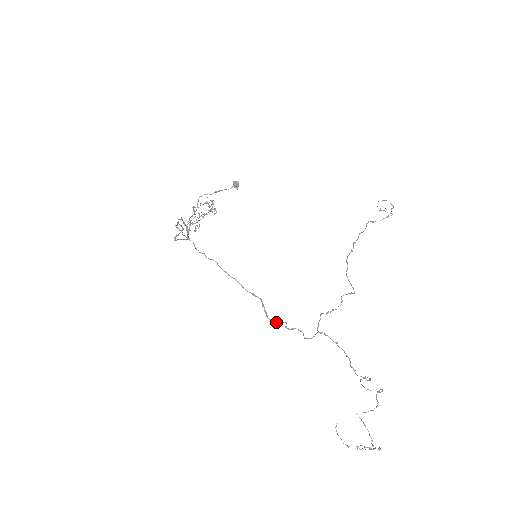
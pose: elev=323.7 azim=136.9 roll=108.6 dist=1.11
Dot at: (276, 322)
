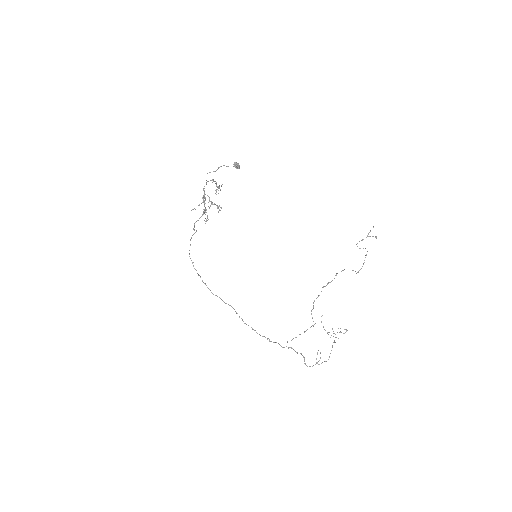
Dot at: occluded
